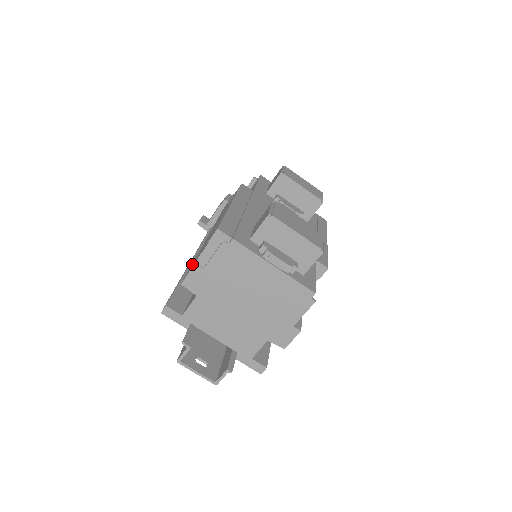
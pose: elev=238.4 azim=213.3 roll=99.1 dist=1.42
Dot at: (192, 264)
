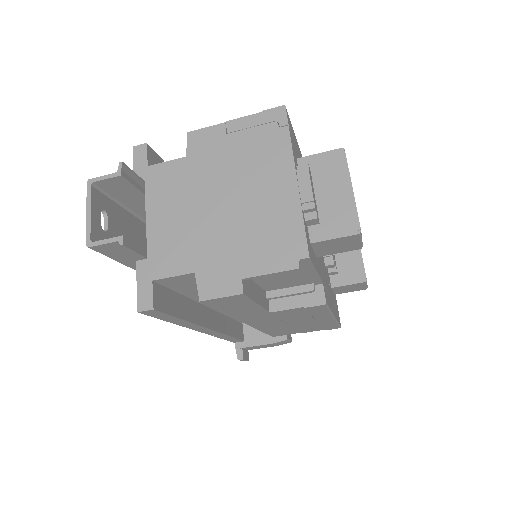
Dot at: occluded
